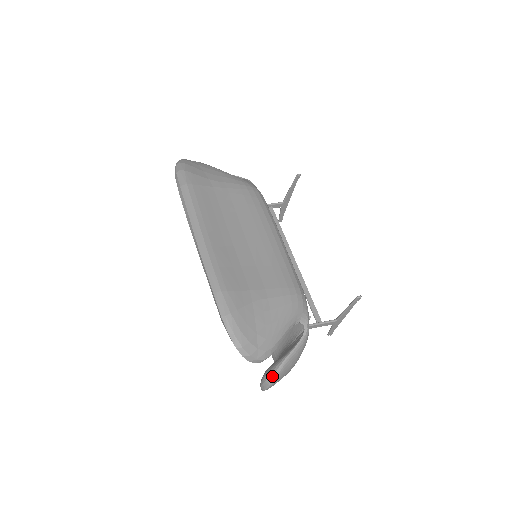
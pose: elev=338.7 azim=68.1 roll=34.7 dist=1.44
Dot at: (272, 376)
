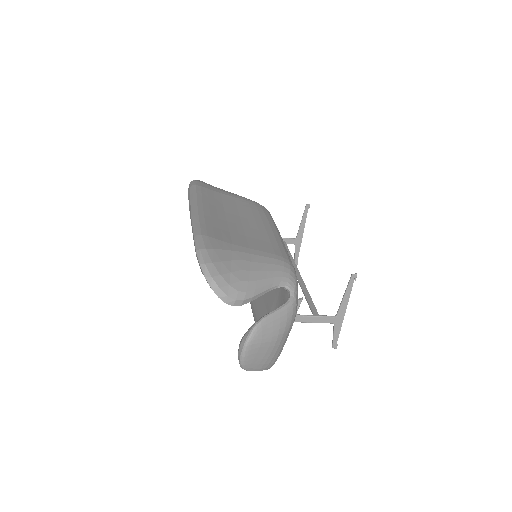
Dot at: (248, 333)
